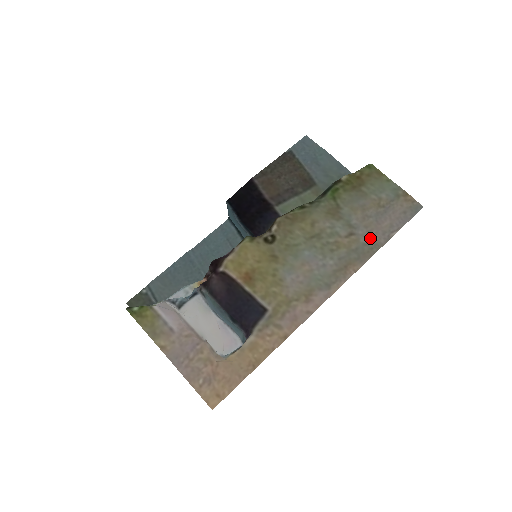
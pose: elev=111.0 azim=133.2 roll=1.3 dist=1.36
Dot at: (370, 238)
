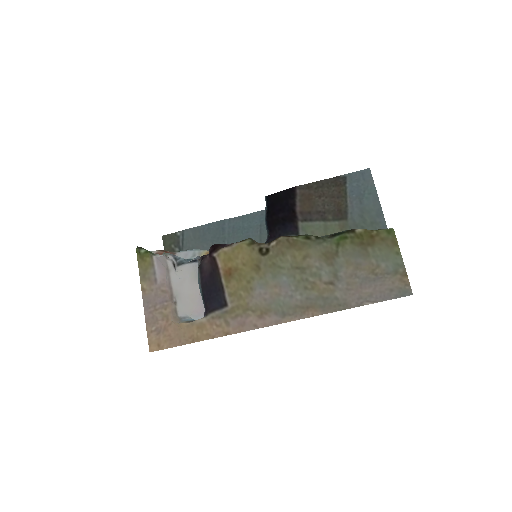
Dot at: (345, 295)
